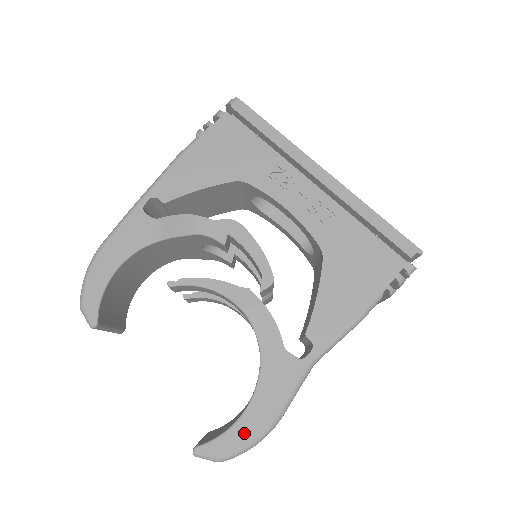
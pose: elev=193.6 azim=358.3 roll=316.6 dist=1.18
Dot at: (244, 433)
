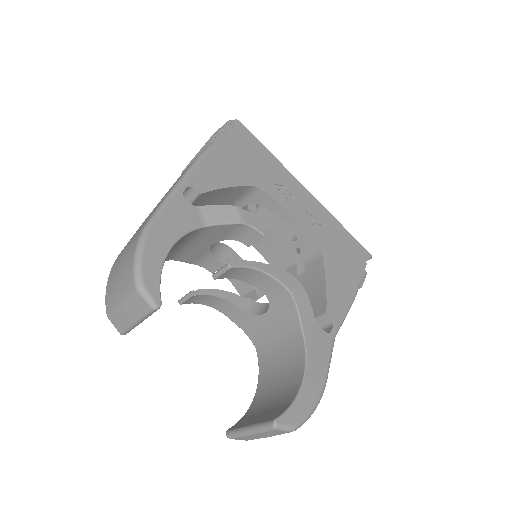
Dot at: (308, 399)
